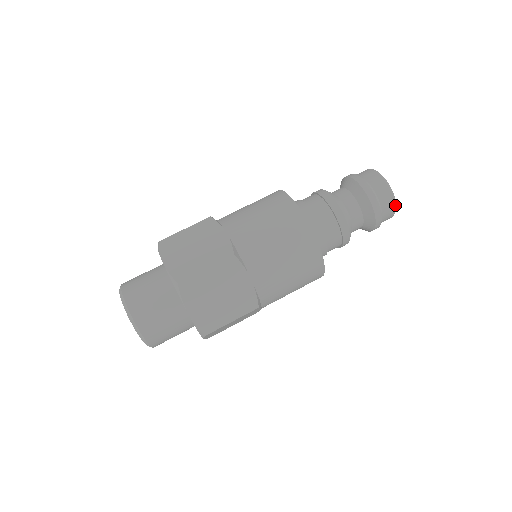
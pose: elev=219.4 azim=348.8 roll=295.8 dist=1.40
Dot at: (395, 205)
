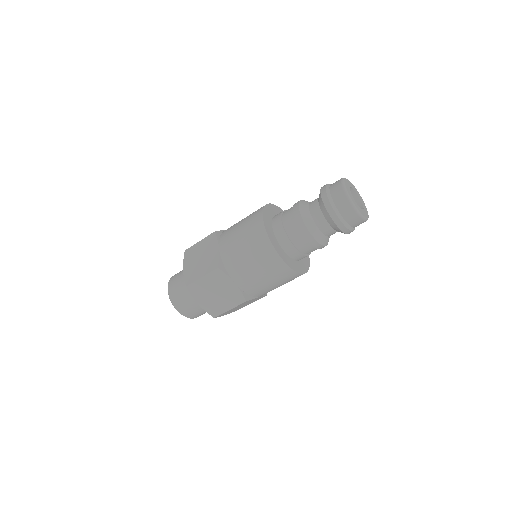
Dot at: (359, 215)
